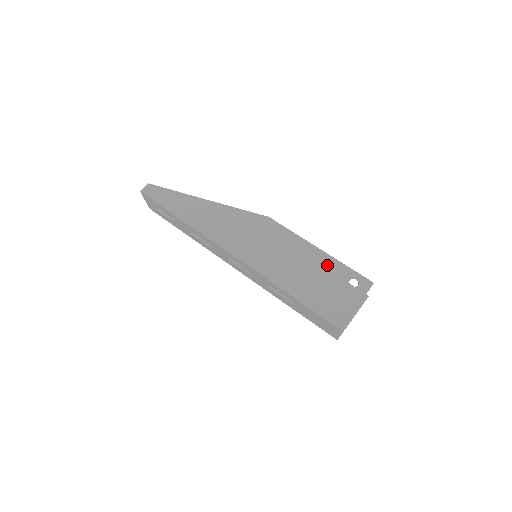
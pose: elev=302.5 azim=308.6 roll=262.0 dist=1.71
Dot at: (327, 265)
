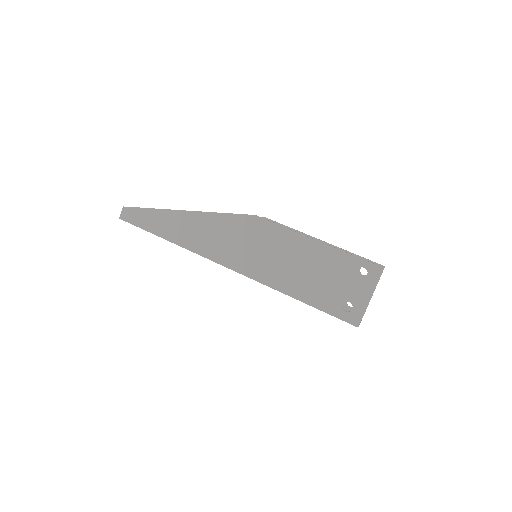
Dot at: (329, 258)
